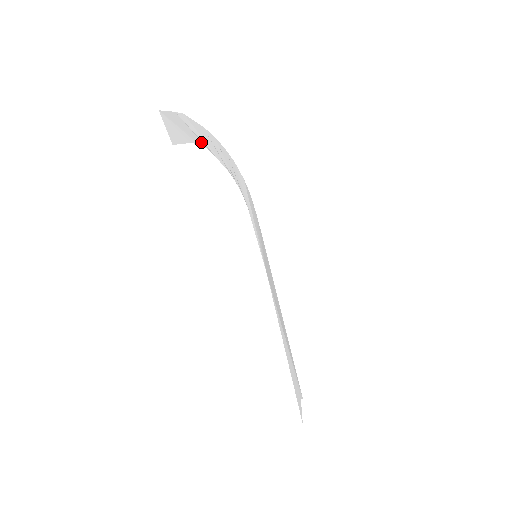
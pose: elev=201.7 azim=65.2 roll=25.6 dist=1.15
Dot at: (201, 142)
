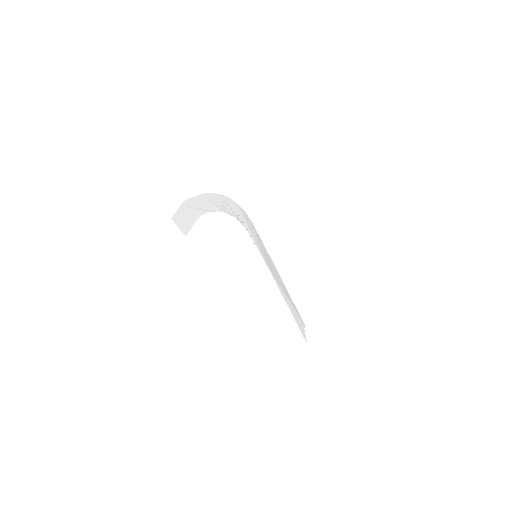
Dot at: (202, 211)
